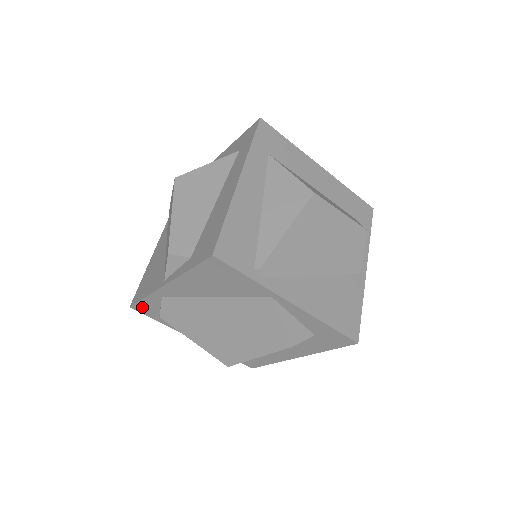
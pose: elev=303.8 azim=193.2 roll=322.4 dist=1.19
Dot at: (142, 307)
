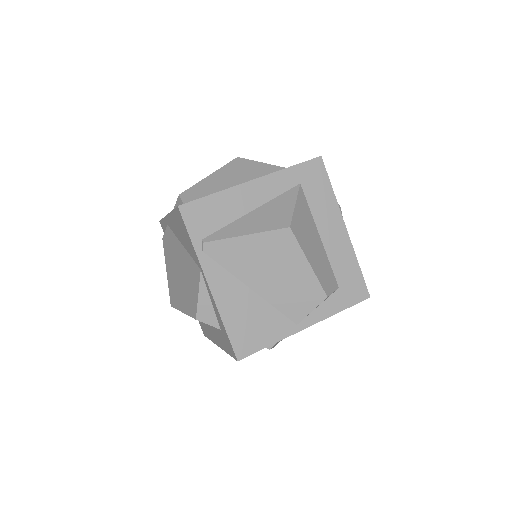
Dot at: (163, 226)
